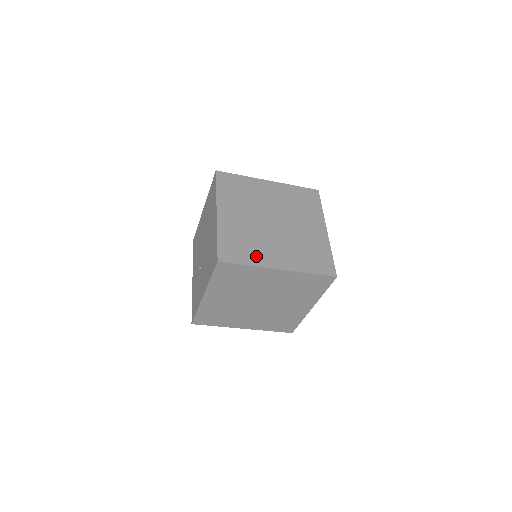
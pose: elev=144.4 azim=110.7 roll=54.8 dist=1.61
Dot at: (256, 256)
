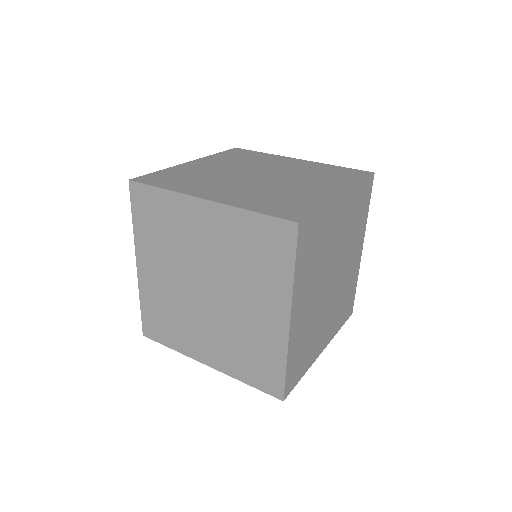
Dot at: (187, 186)
